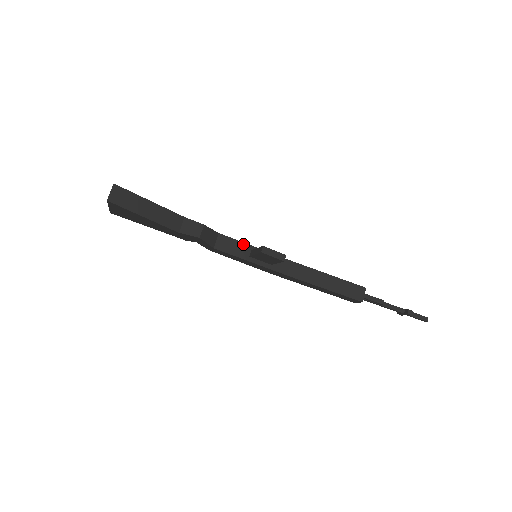
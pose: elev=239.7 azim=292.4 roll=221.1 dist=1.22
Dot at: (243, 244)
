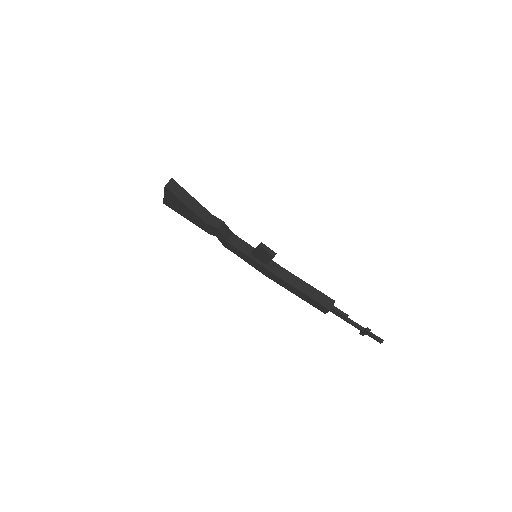
Dot at: (248, 245)
